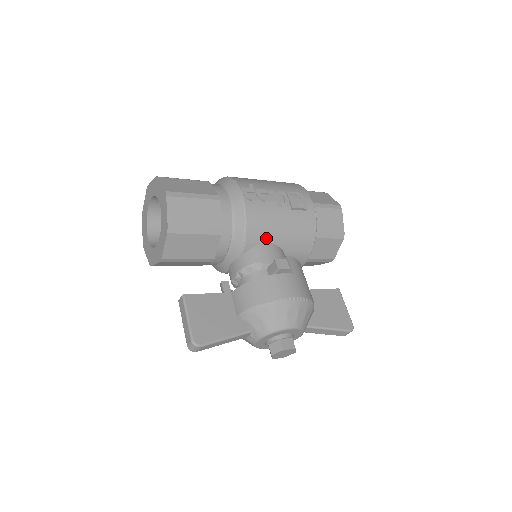
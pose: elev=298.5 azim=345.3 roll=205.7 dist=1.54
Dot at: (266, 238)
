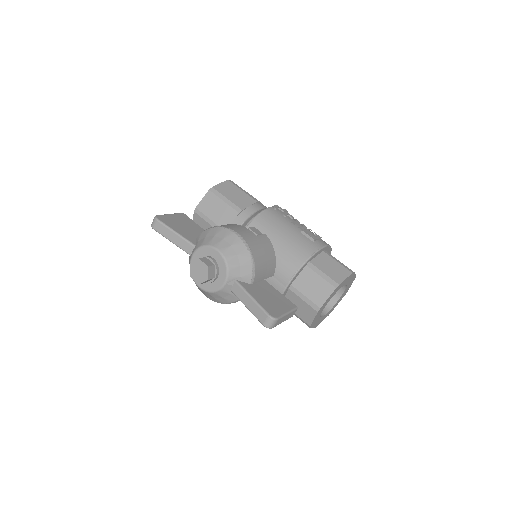
Dot at: (266, 232)
